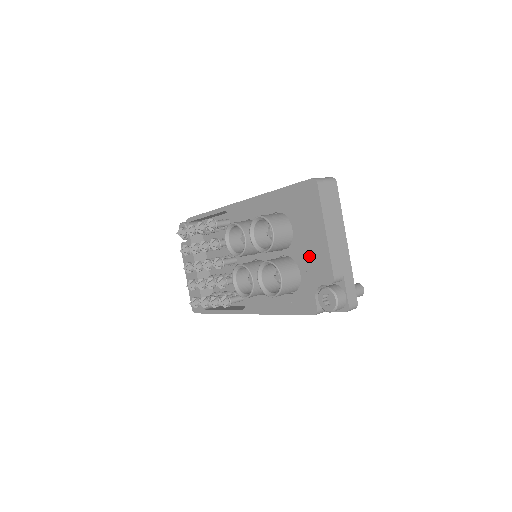
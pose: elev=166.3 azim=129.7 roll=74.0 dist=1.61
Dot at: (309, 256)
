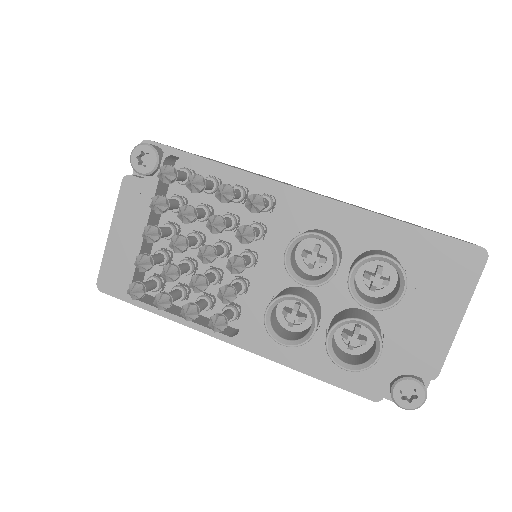
Dot at: (413, 333)
